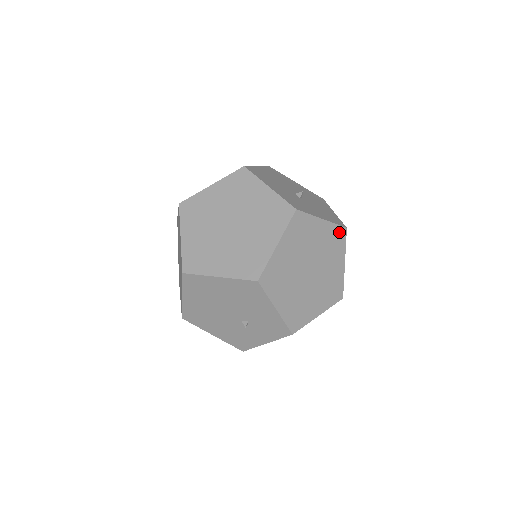
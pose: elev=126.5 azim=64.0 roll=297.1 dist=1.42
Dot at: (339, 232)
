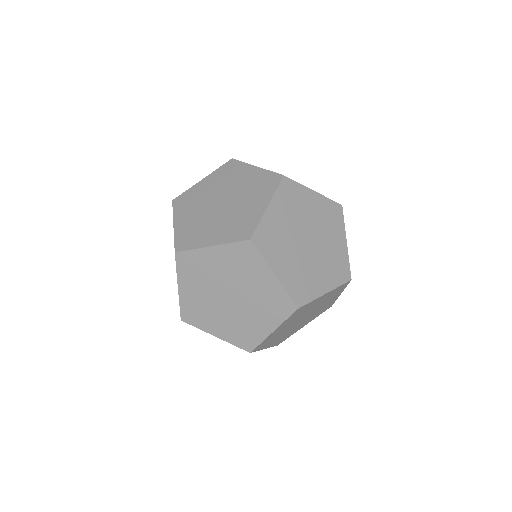
Dot at: occluded
